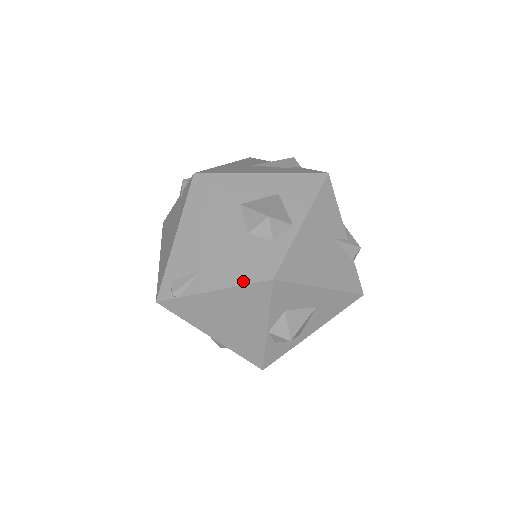
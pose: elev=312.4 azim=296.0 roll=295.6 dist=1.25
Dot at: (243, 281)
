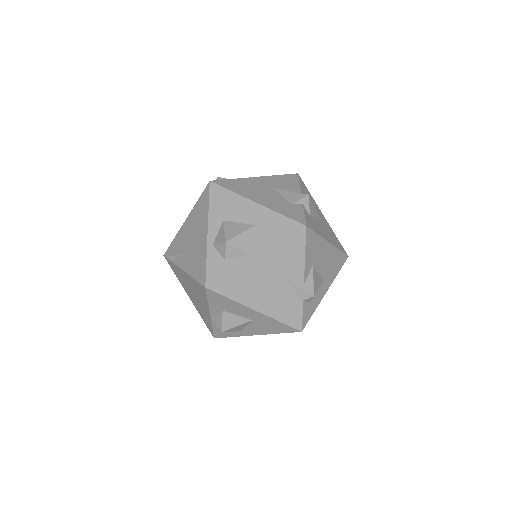
Dot at: (195, 276)
